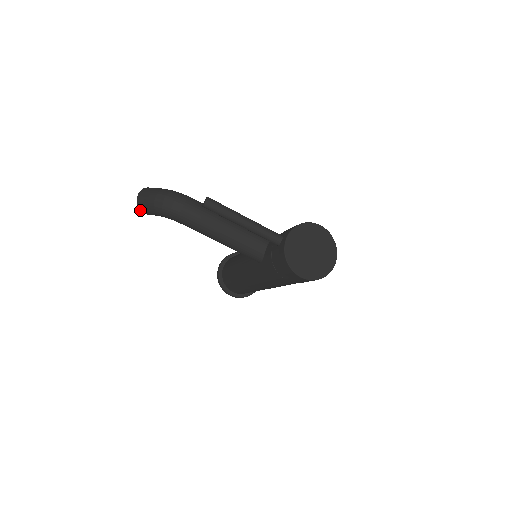
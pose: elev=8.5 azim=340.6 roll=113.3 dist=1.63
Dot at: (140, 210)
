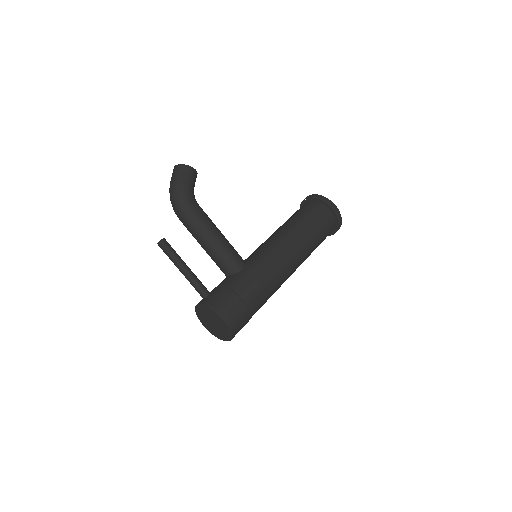
Dot at: occluded
